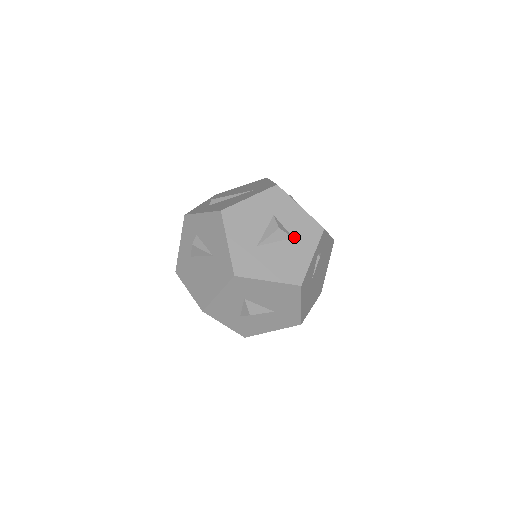
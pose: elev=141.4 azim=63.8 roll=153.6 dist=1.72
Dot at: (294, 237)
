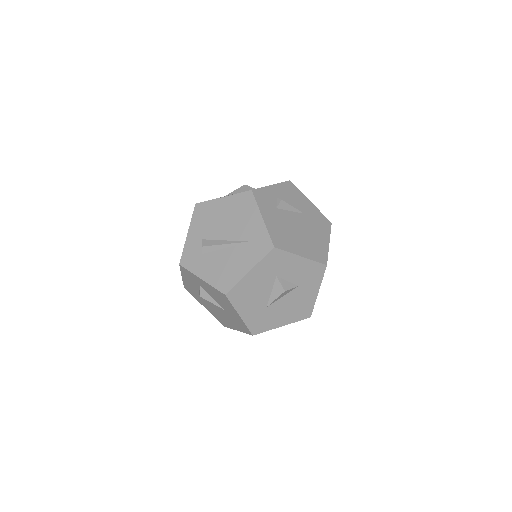
Dot at: (299, 285)
